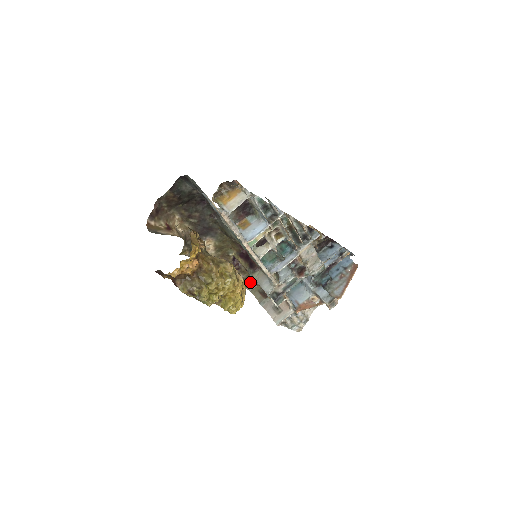
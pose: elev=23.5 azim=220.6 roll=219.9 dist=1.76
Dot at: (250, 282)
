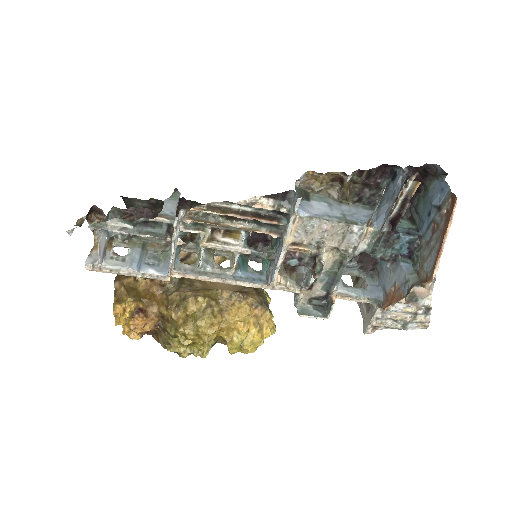
Dot at: occluded
